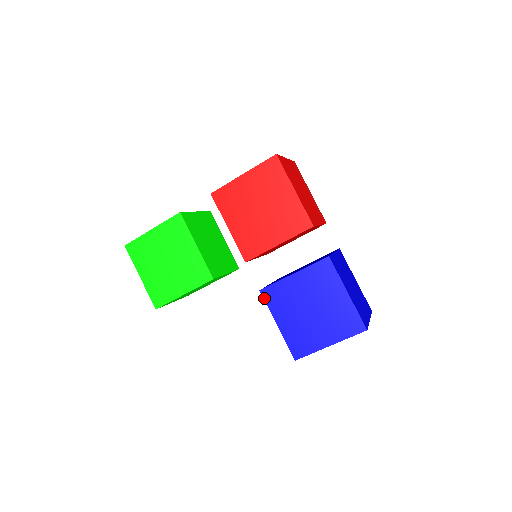
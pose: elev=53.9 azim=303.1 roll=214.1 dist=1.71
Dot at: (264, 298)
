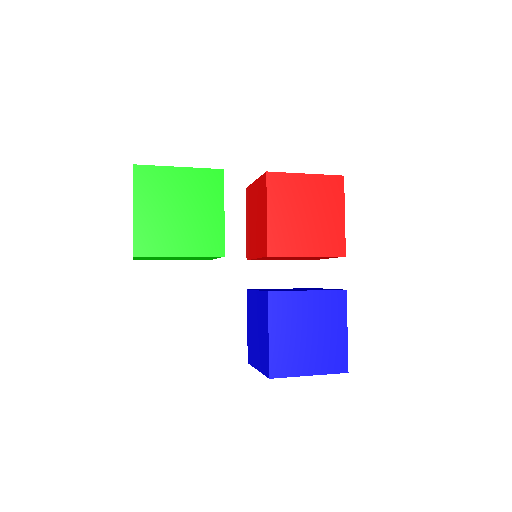
Dot at: (269, 301)
